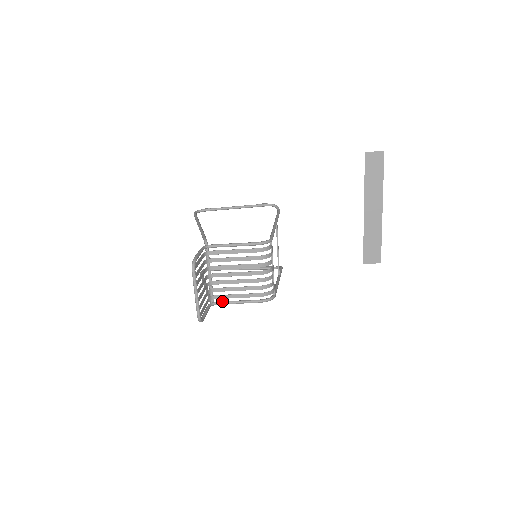
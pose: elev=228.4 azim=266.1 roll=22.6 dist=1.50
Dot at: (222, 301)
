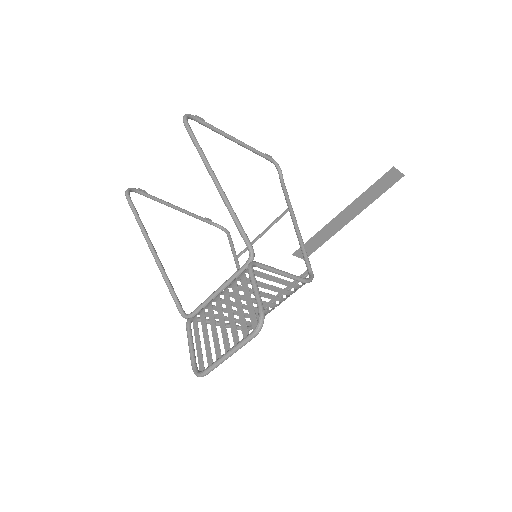
Dot at: occluded
